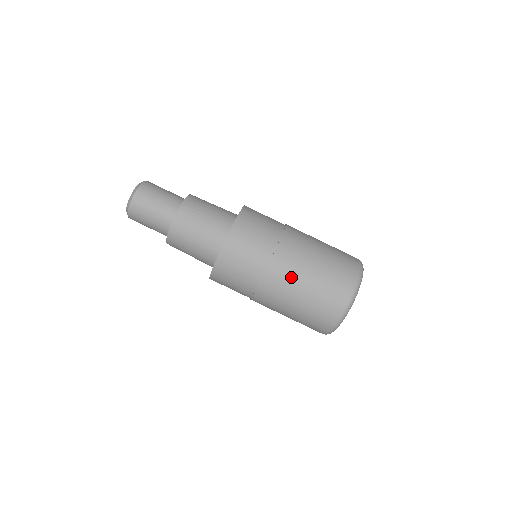
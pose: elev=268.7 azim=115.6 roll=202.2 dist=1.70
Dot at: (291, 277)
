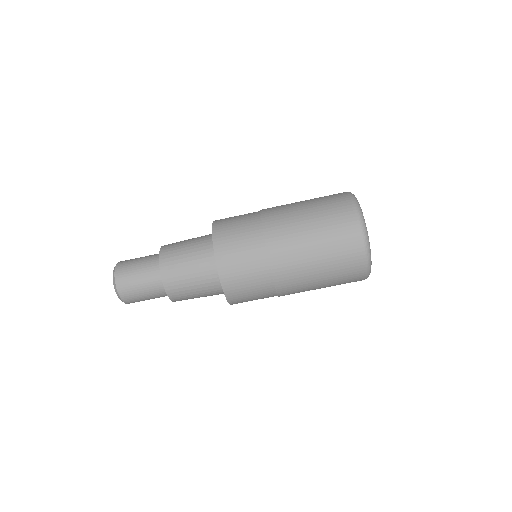
Dot at: (296, 253)
